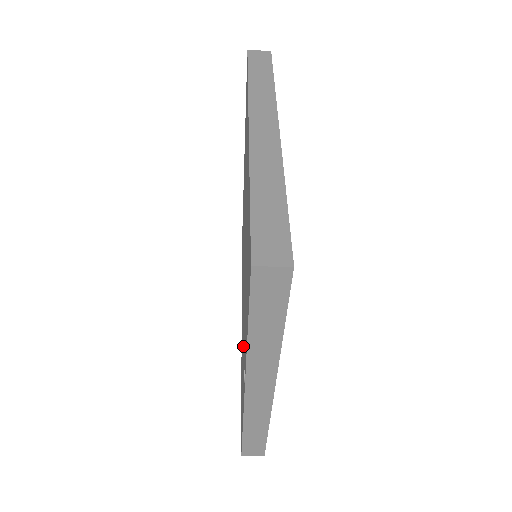
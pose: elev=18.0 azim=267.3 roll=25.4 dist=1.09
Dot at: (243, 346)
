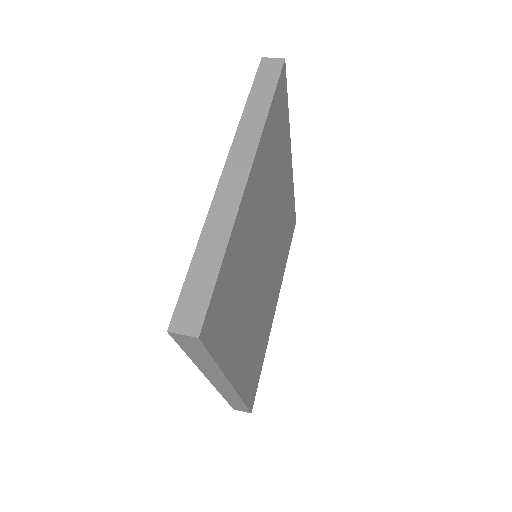
Dot at: occluded
